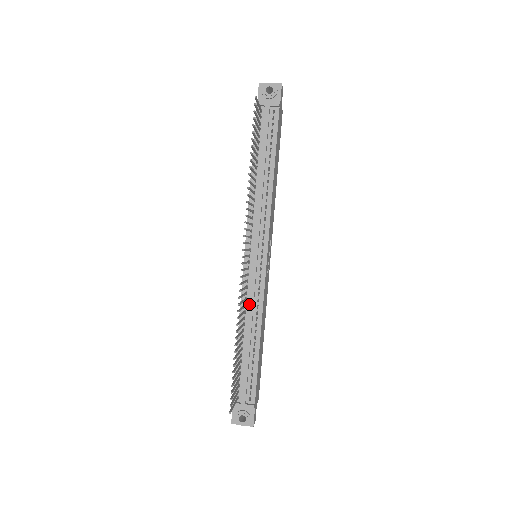
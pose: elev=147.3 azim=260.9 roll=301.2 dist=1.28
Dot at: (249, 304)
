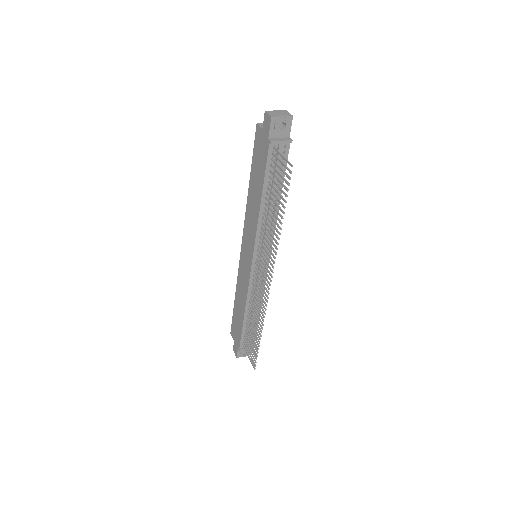
Dot at: (255, 294)
